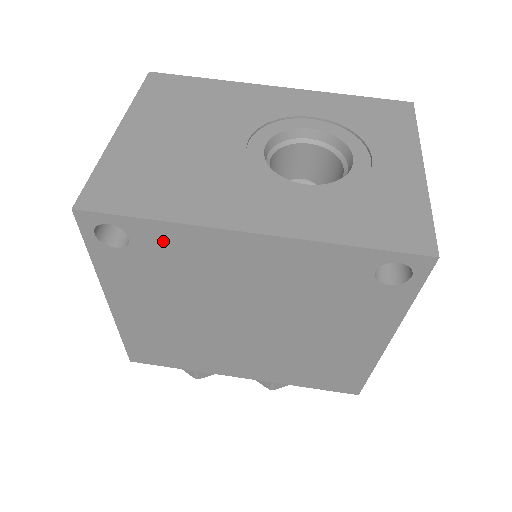
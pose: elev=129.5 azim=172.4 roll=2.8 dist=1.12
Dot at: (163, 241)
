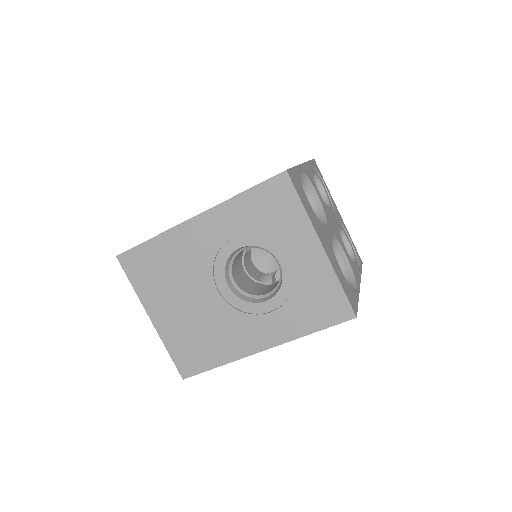
Dot at: occluded
